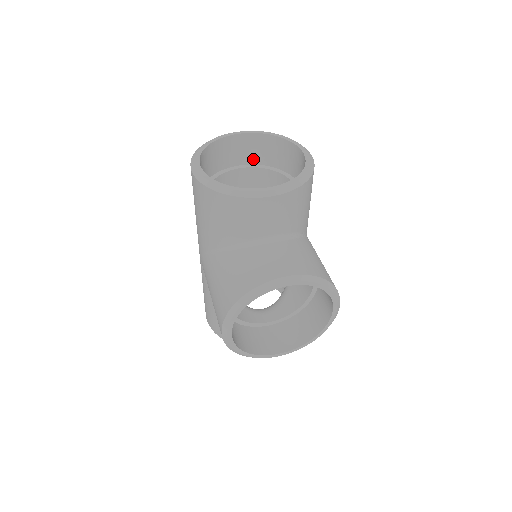
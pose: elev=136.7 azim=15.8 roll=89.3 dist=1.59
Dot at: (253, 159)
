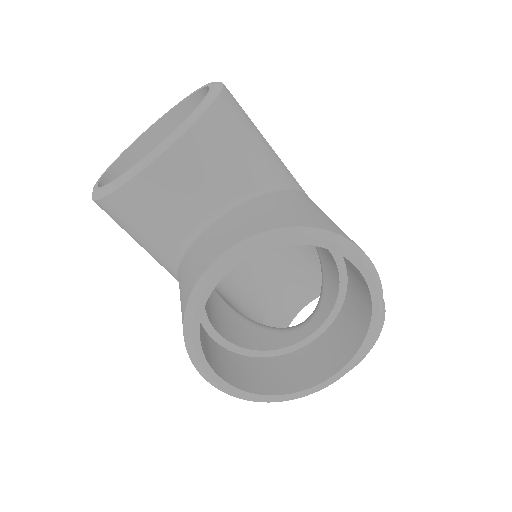
Dot at: occluded
